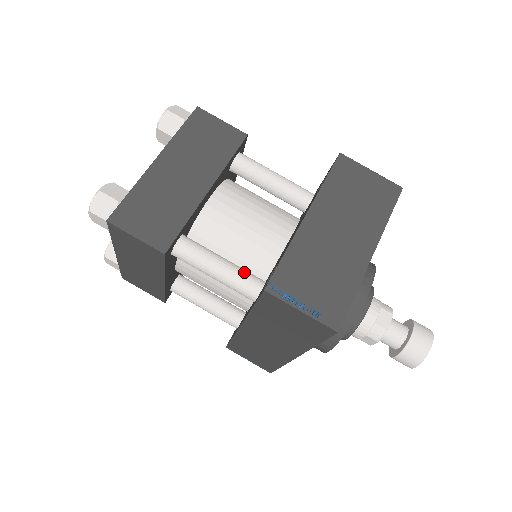
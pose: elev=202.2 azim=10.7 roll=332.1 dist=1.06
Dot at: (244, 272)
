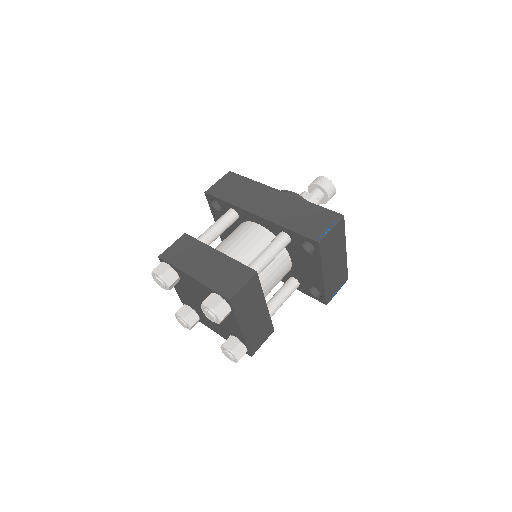
Dot at: (291, 291)
